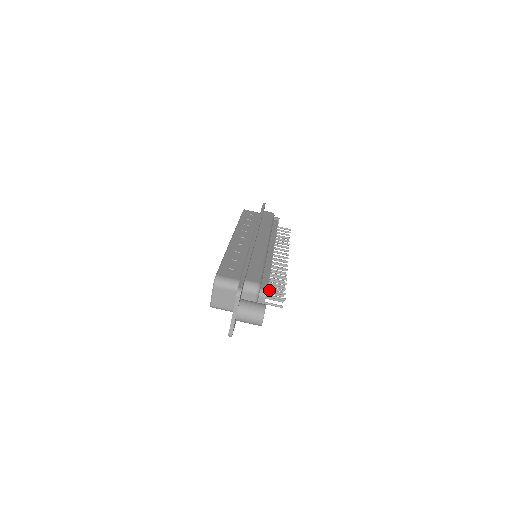
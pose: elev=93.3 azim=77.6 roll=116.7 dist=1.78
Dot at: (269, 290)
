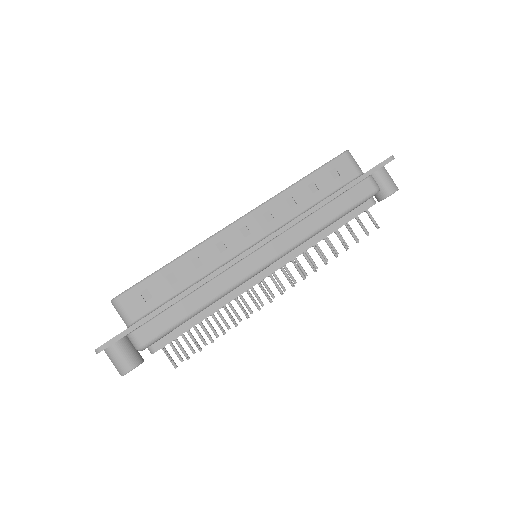
Dot at: (176, 342)
